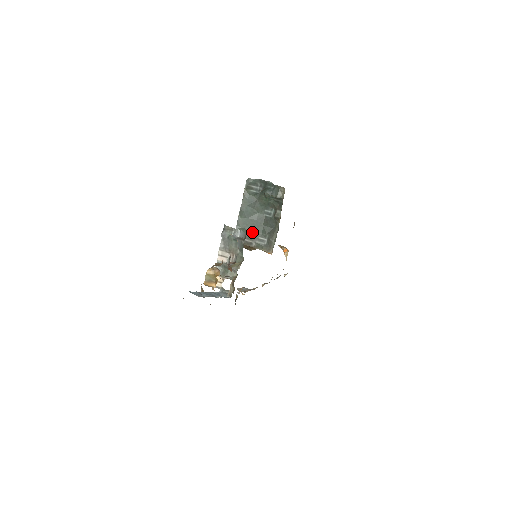
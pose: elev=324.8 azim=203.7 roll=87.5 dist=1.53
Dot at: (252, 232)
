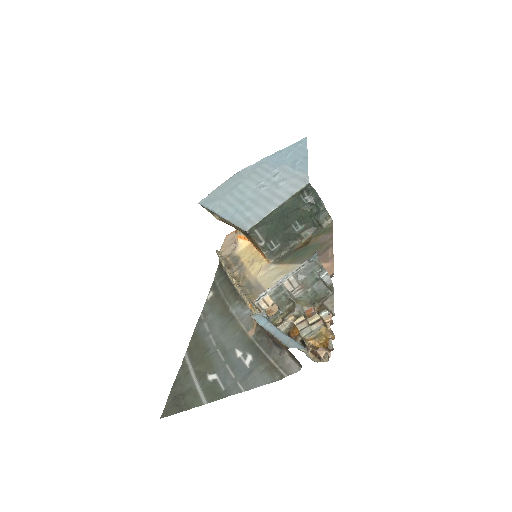
Dot at: (270, 232)
